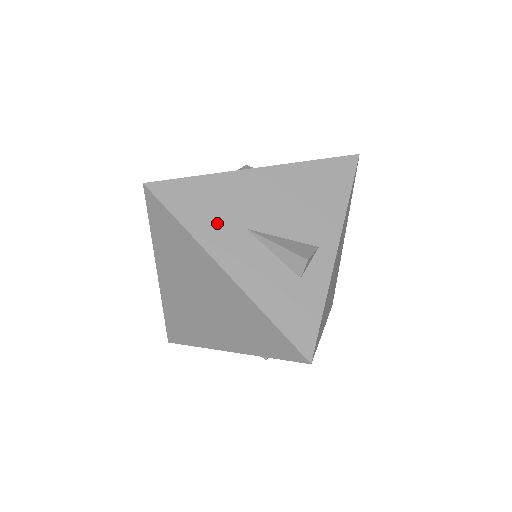
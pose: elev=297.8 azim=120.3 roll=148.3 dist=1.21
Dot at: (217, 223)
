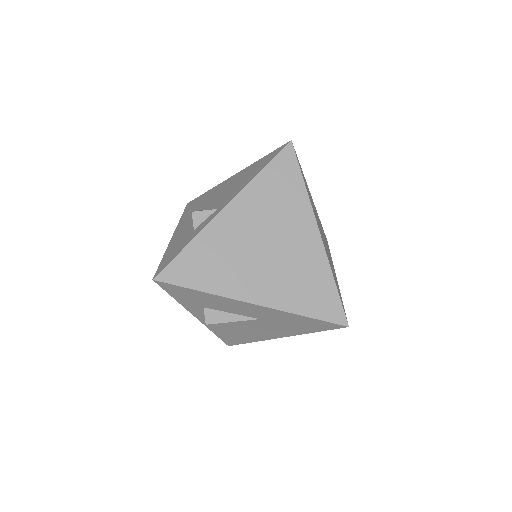
Dot at: occluded
